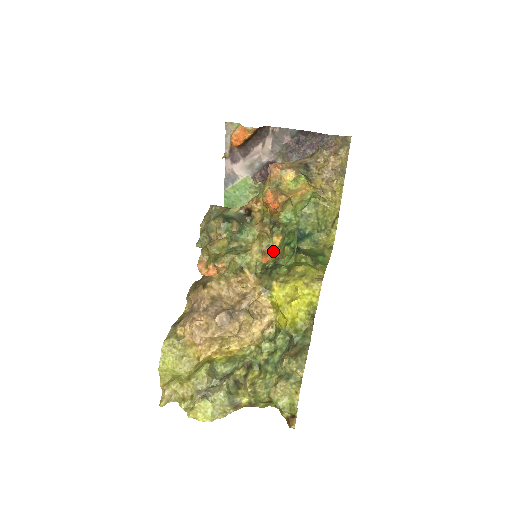
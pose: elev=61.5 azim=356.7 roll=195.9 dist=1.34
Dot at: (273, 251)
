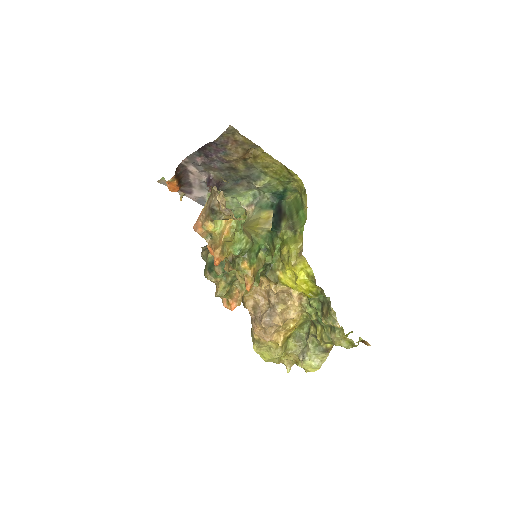
Dot at: (249, 275)
